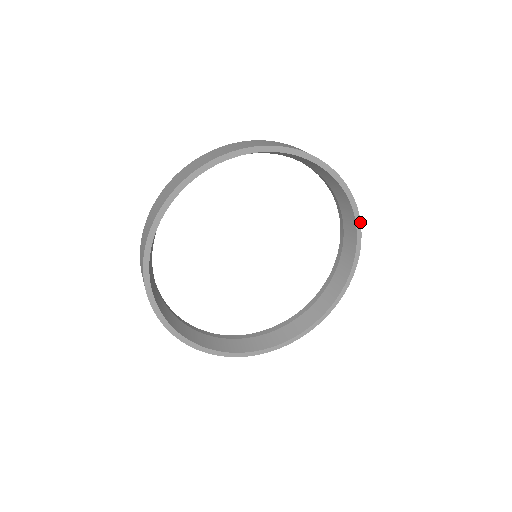
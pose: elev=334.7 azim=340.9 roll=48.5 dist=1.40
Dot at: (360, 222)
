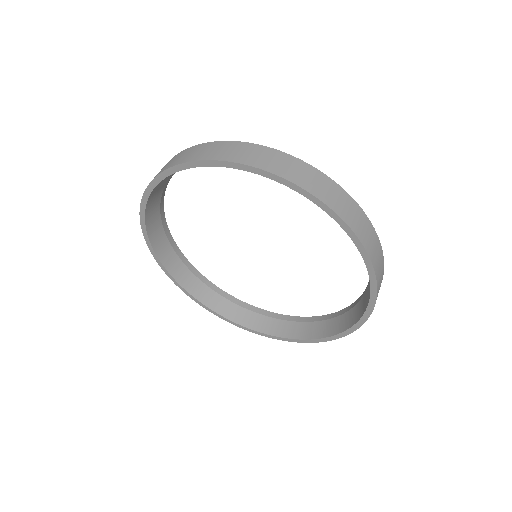
Dot at: (290, 182)
